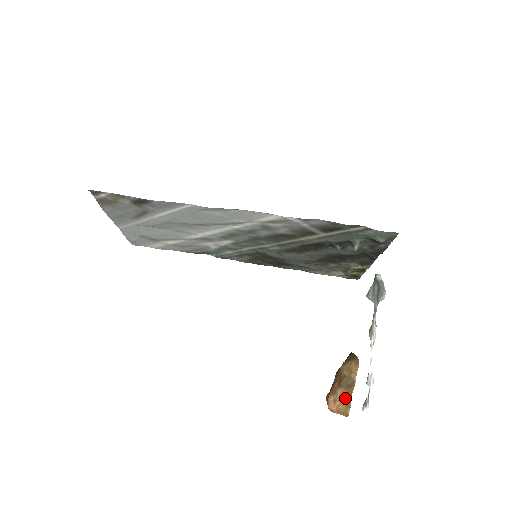
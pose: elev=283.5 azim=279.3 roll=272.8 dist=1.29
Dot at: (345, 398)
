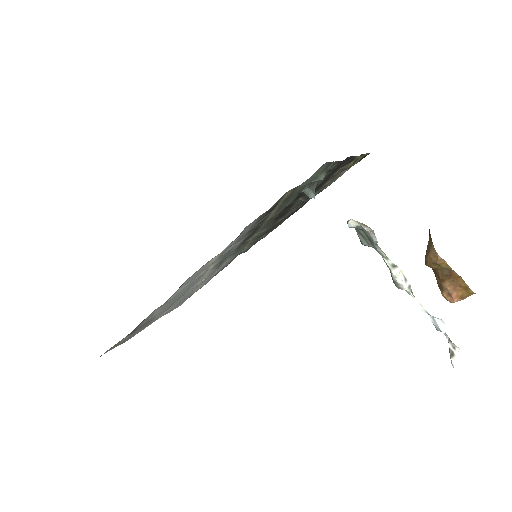
Dot at: (457, 285)
